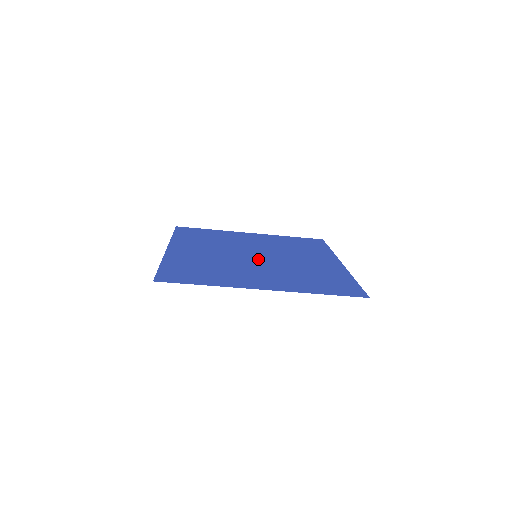
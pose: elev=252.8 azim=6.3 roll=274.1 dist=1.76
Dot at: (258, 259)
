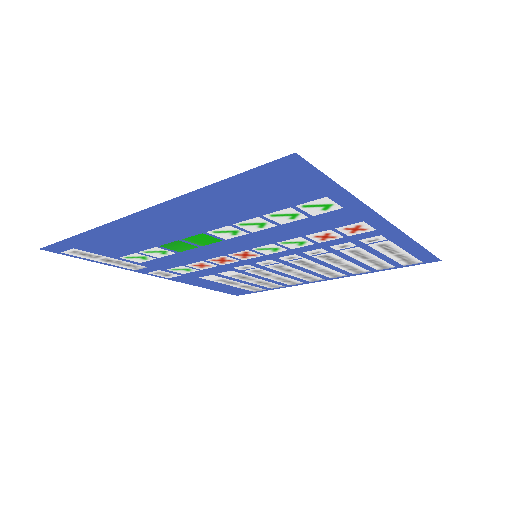
Dot at: (244, 249)
